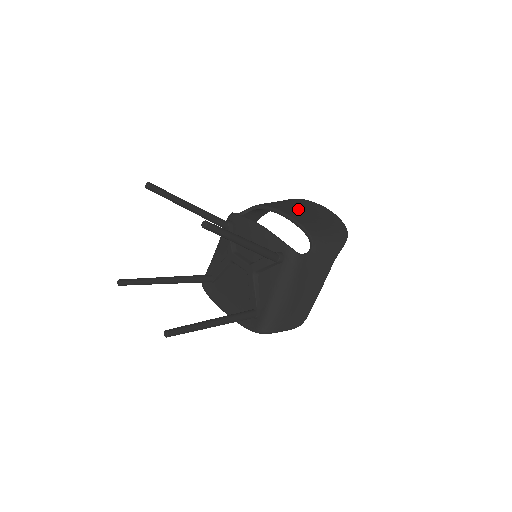
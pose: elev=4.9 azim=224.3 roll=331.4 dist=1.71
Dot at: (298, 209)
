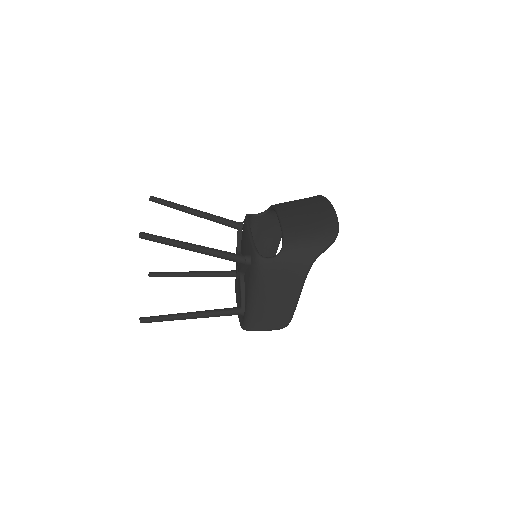
Dot at: (300, 209)
